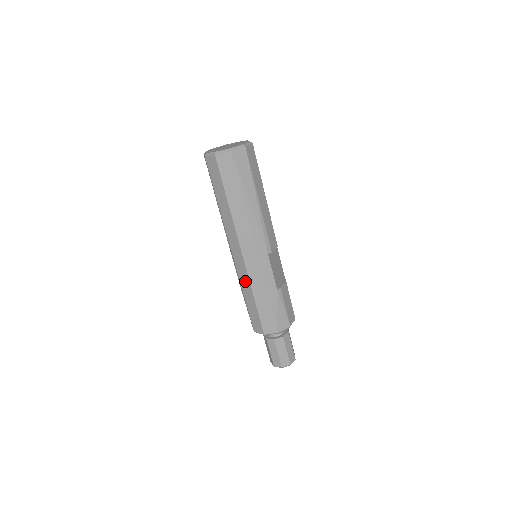
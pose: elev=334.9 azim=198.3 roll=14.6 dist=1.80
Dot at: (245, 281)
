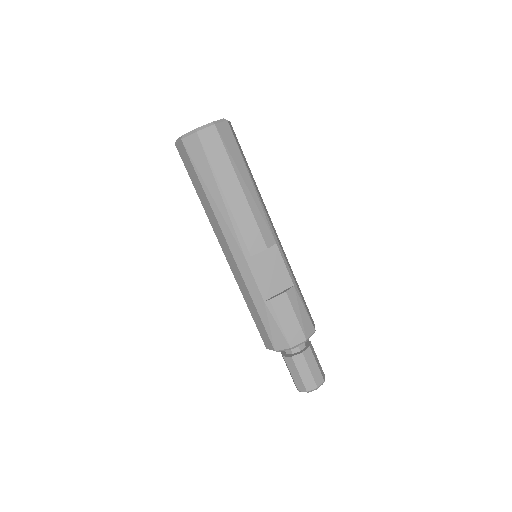
Dot at: occluded
